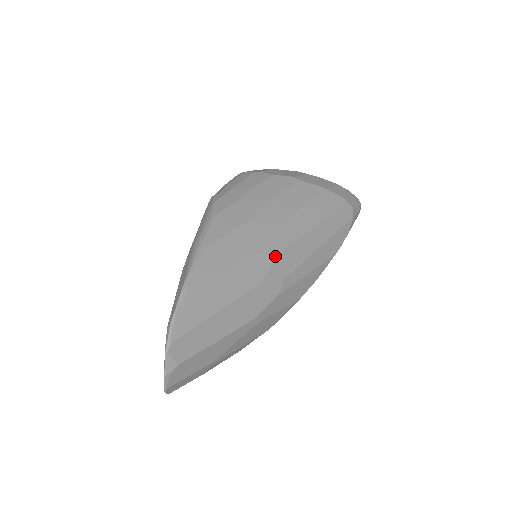
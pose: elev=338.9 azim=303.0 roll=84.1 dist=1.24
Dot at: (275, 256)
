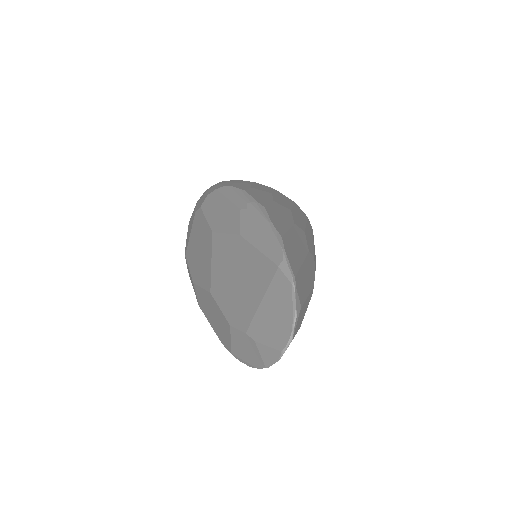
Dot at: (304, 233)
